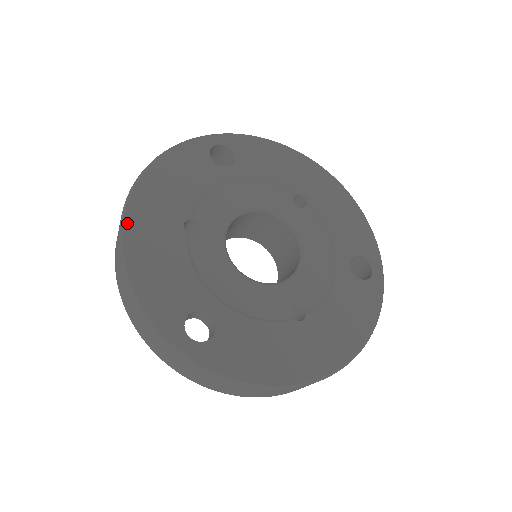
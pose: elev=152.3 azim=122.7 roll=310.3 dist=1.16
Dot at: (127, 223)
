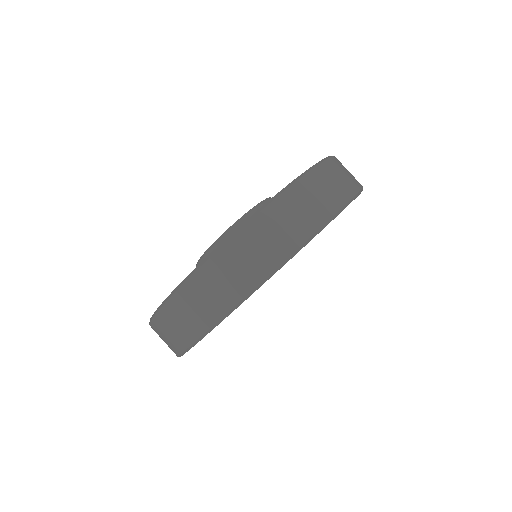
Dot at: occluded
